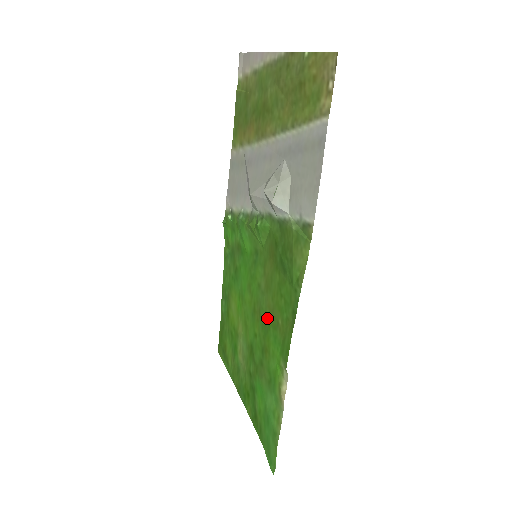
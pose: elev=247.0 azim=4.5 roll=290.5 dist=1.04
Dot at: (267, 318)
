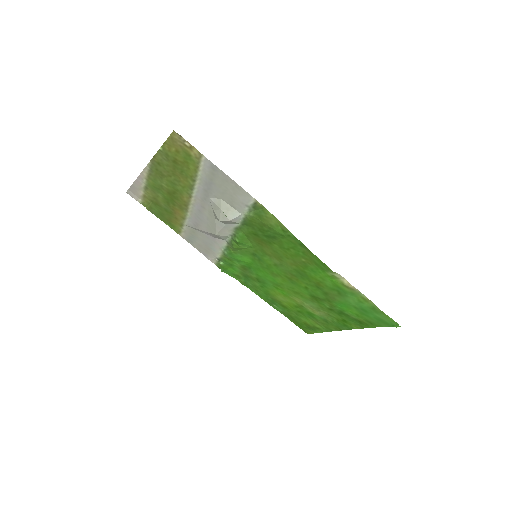
Dot at: (298, 270)
